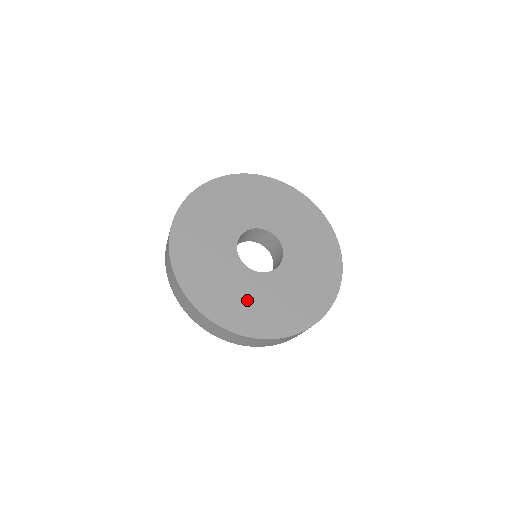
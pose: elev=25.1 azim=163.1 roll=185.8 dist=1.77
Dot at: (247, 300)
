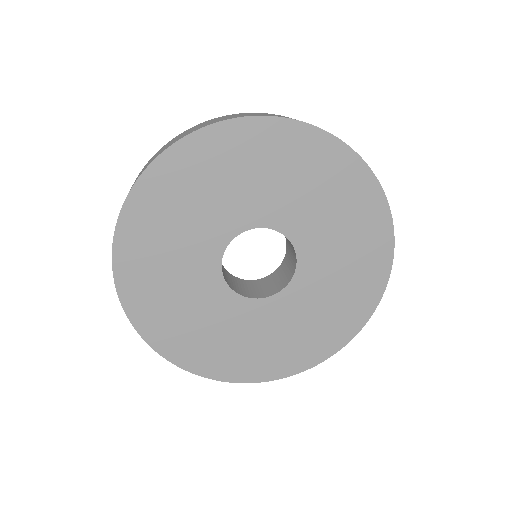
Dot at: (237, 339)
